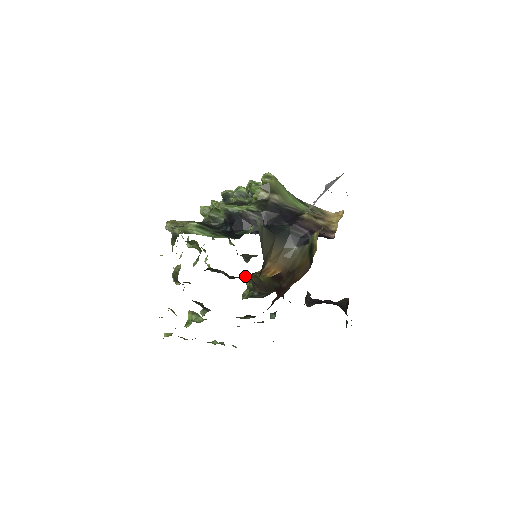
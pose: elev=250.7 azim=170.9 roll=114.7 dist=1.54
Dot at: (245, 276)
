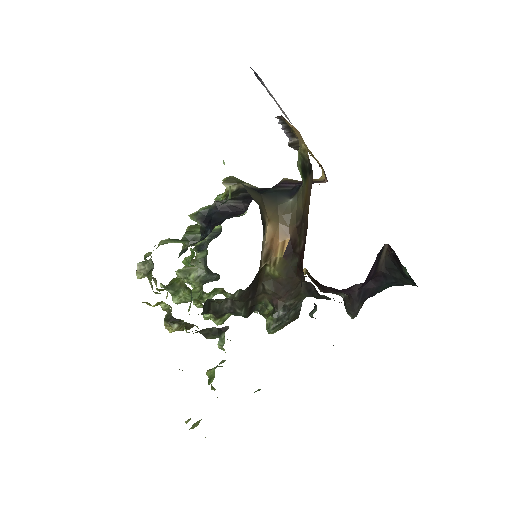
Dot at: (256, 293)
